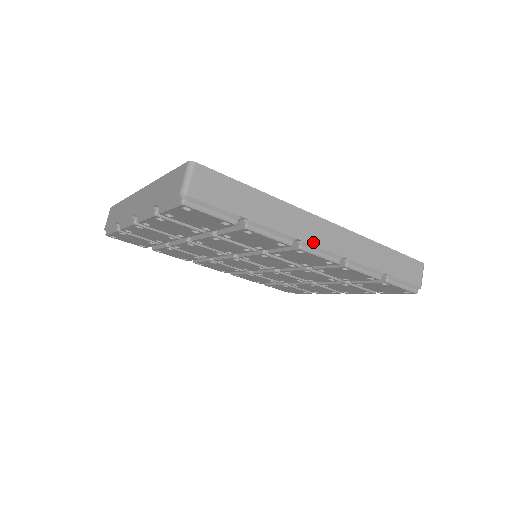
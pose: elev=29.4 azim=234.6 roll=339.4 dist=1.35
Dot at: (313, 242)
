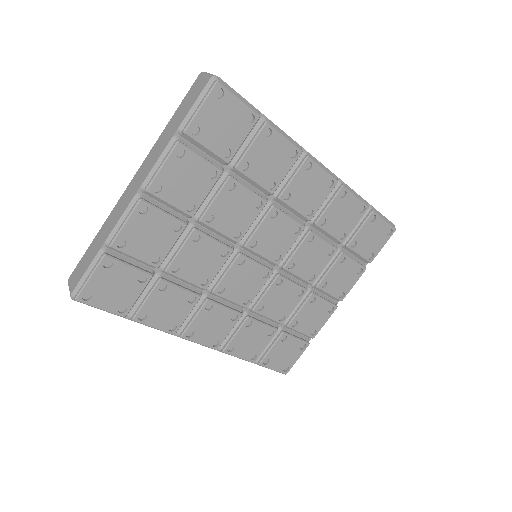
Dot at: (312, 156)
